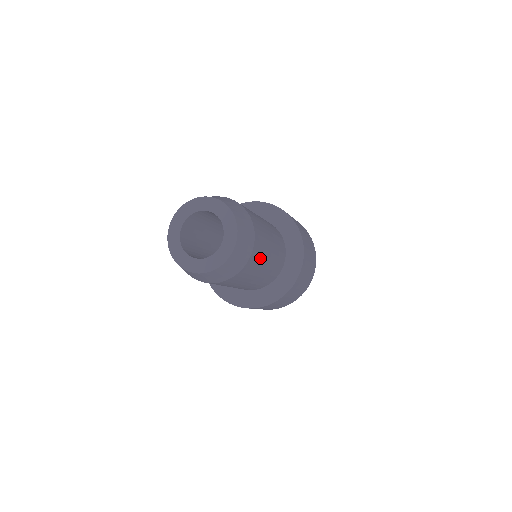
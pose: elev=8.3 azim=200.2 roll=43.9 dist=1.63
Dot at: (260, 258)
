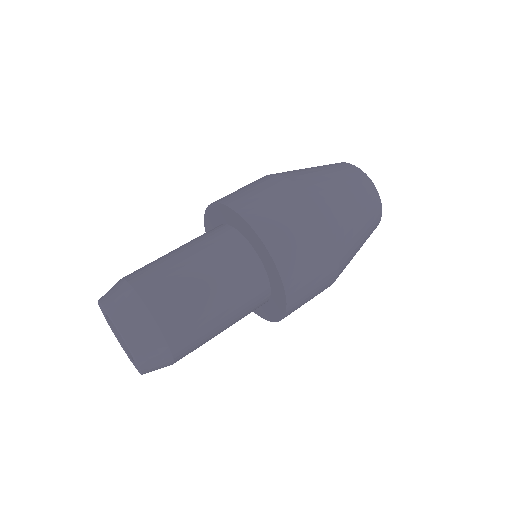
Dot at: (200, 343)
